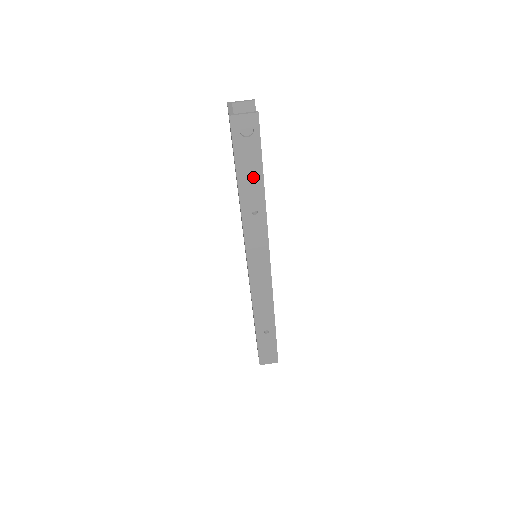
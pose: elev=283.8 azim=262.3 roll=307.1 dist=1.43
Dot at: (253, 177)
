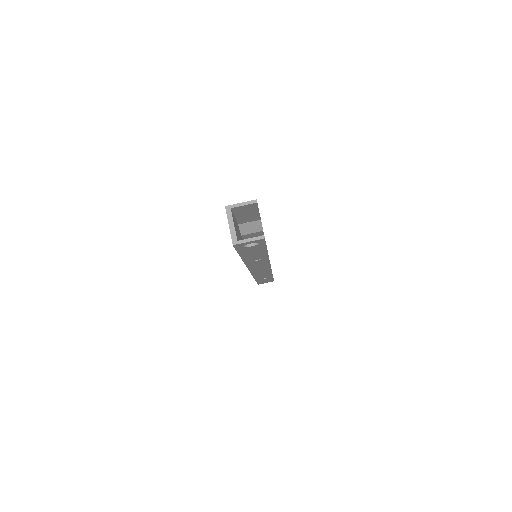
Dot at: (257, 253)
